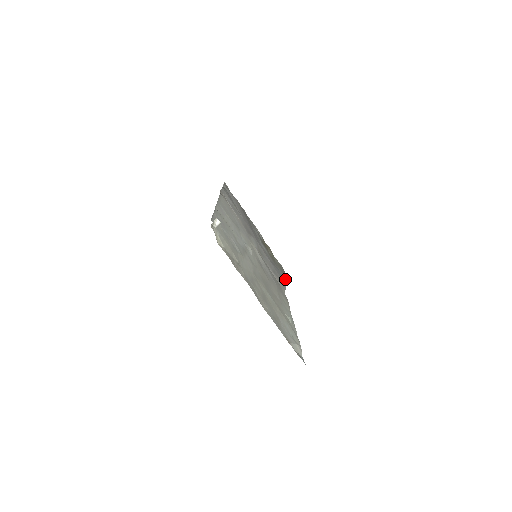
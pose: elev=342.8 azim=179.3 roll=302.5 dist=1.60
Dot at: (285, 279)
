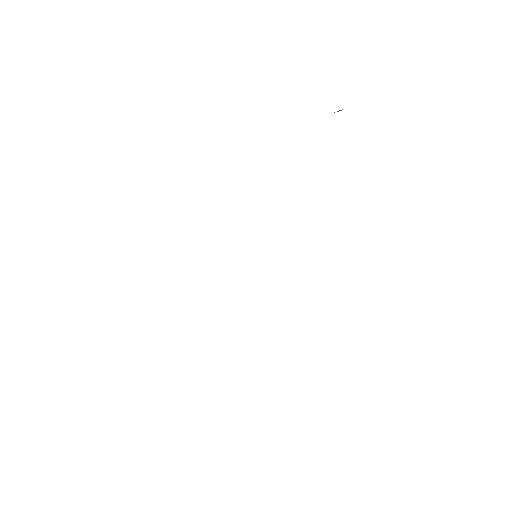
Dot at: occluded
